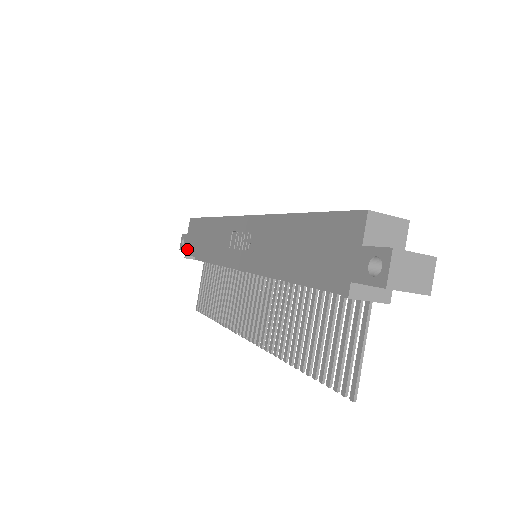
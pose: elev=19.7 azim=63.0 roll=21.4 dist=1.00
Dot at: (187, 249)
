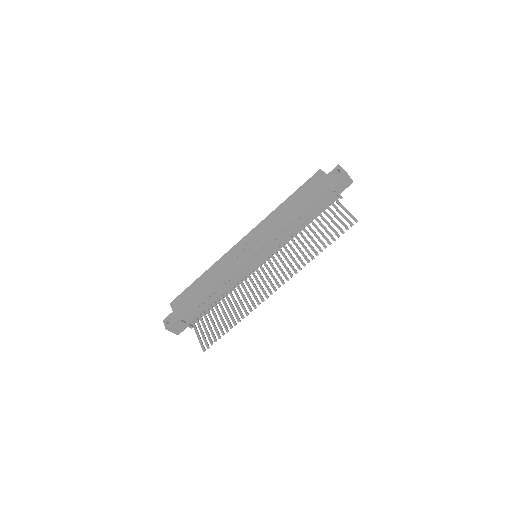
Dot at: (180, 315)
